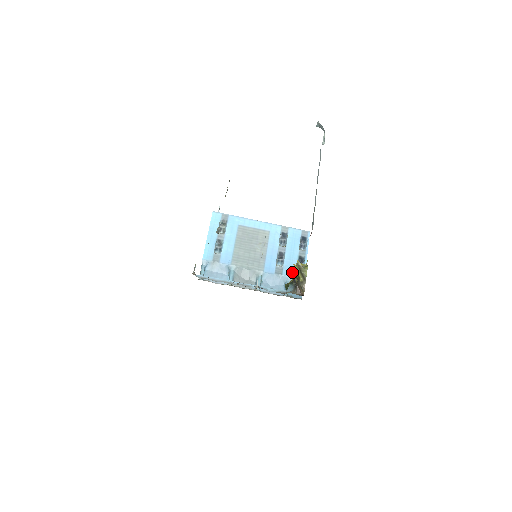
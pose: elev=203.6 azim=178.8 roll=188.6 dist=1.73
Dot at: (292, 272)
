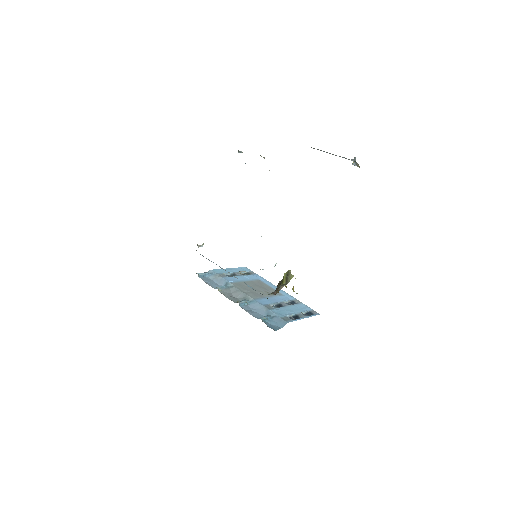
Dot at: (279, 282)
